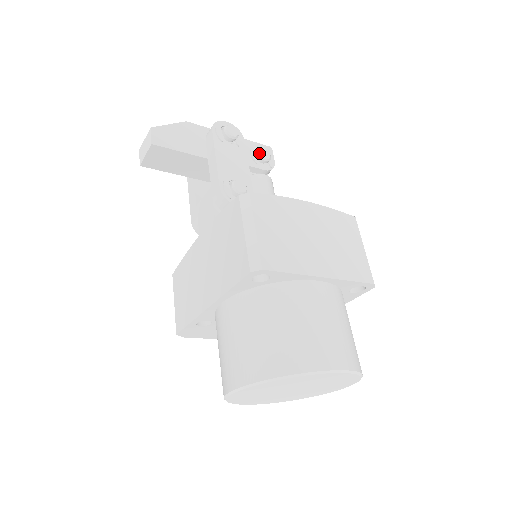
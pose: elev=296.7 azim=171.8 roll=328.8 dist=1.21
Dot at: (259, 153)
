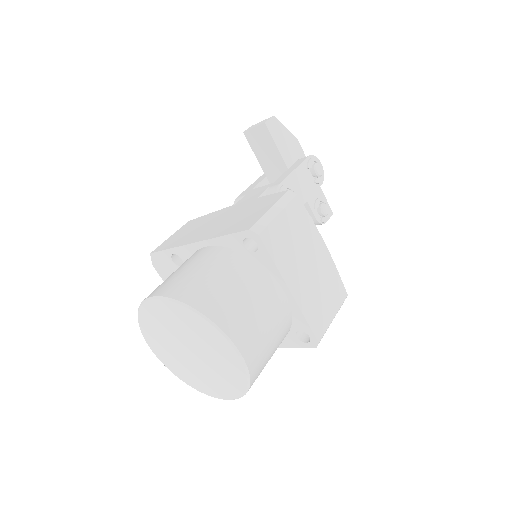
Dot at: (322, 204)
